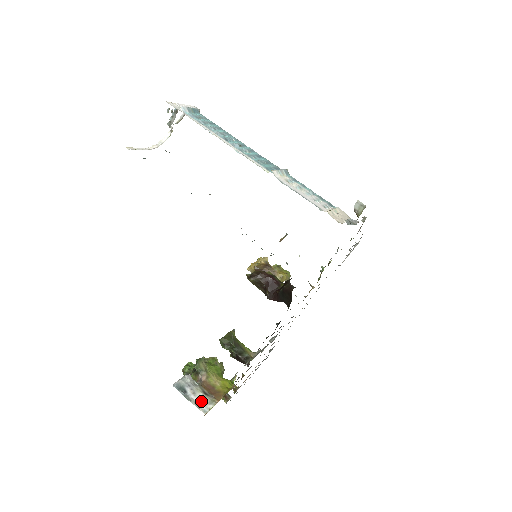
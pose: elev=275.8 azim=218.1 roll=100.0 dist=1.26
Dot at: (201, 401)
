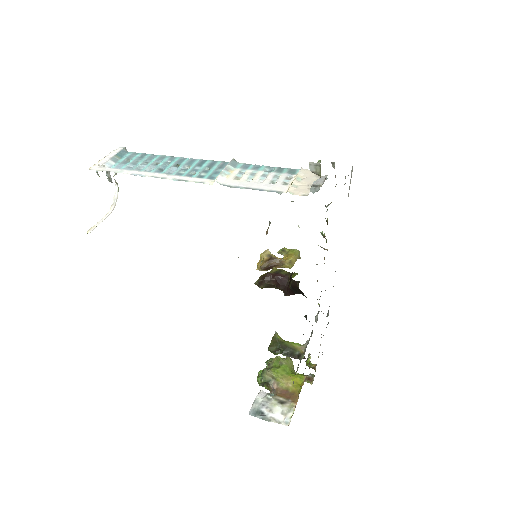
Dot at: (280, 414)
